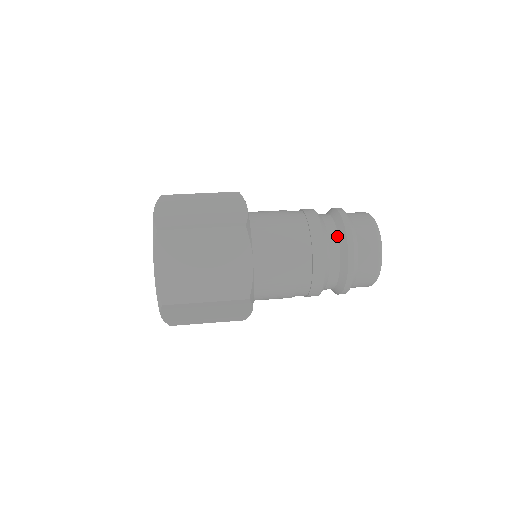
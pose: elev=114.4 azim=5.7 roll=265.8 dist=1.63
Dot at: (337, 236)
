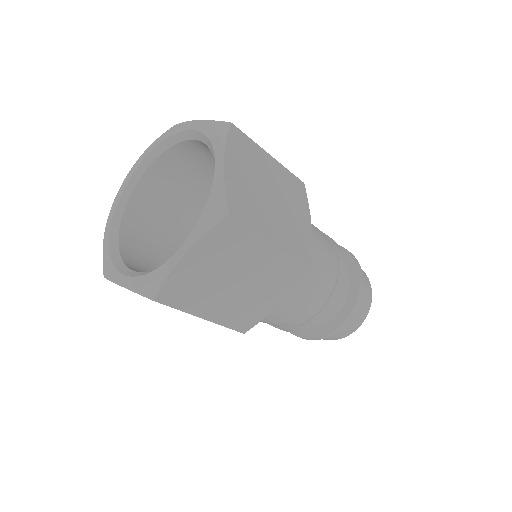
Dot at: occluded
